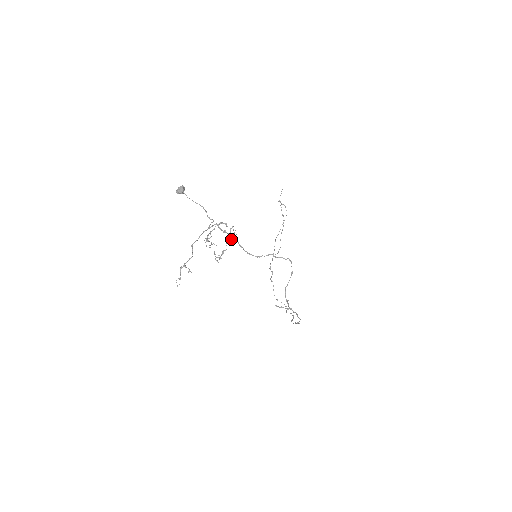
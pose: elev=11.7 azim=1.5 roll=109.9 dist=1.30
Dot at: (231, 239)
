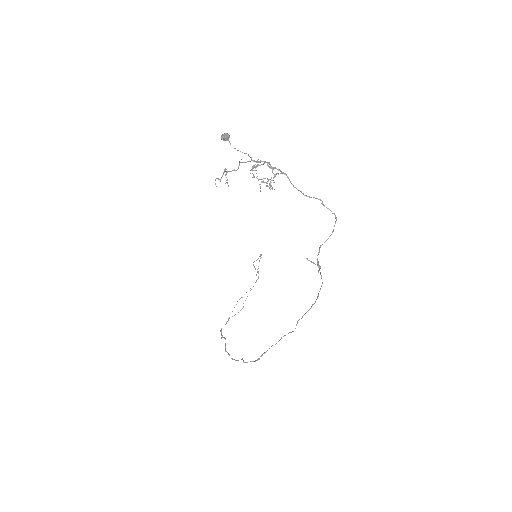
Dot at: (282, 173)
